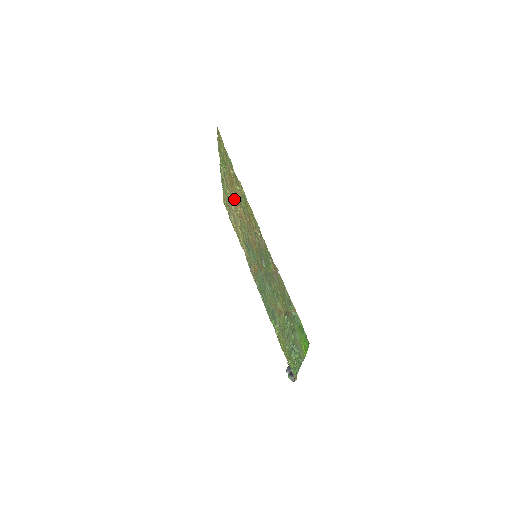
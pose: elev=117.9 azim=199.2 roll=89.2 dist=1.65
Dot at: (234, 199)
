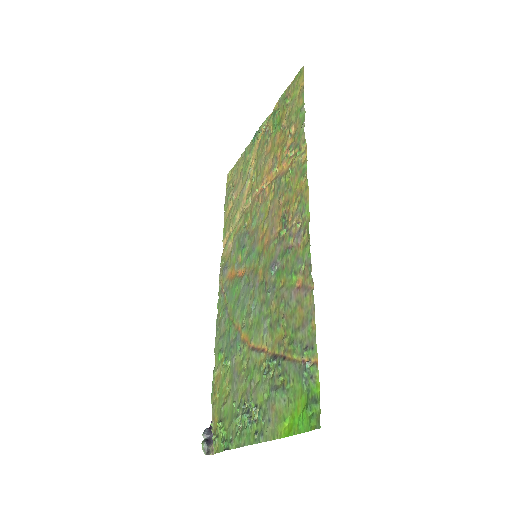
Dot at: (263, 170)
